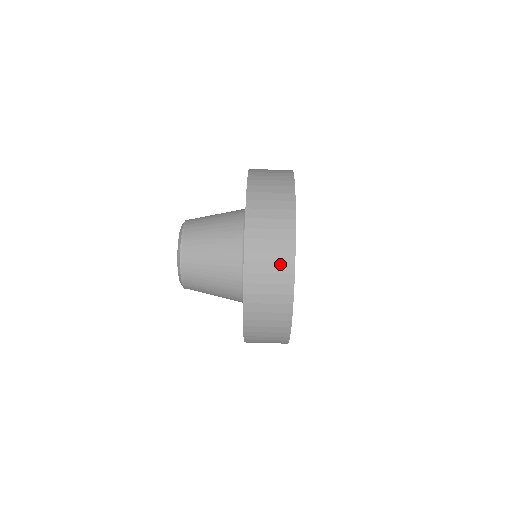
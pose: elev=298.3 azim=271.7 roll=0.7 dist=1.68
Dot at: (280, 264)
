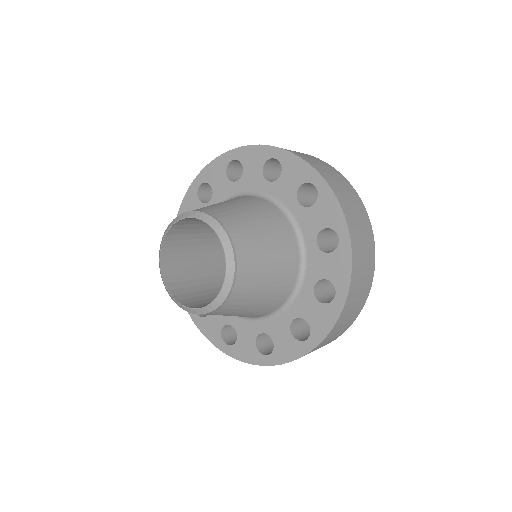
Dot at: (368, 241)
